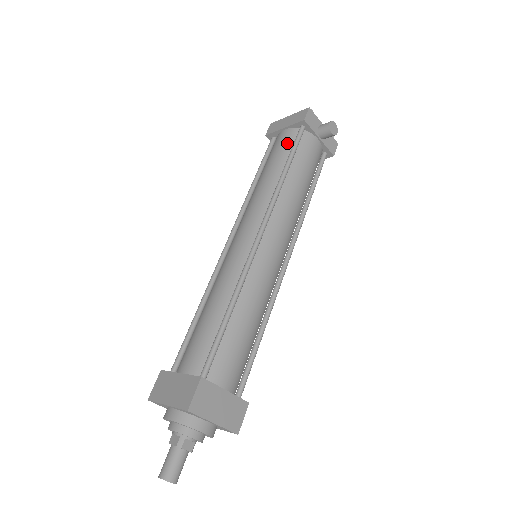
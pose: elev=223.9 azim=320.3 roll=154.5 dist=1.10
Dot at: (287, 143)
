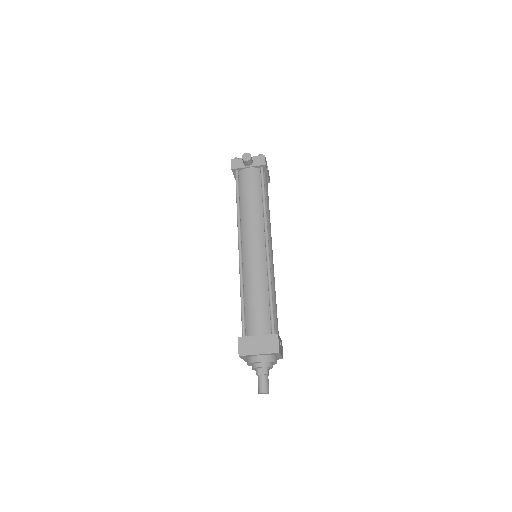
Dot at: occluded
